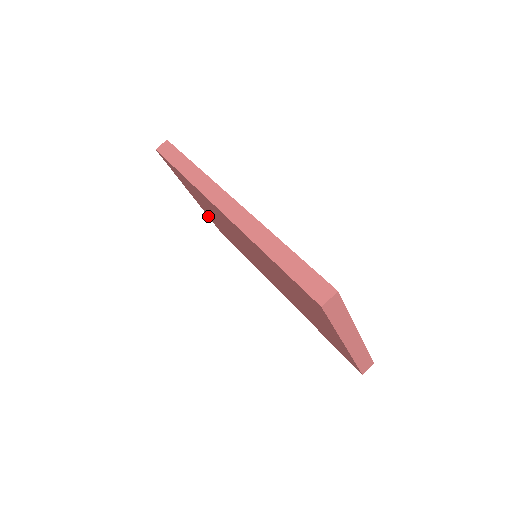
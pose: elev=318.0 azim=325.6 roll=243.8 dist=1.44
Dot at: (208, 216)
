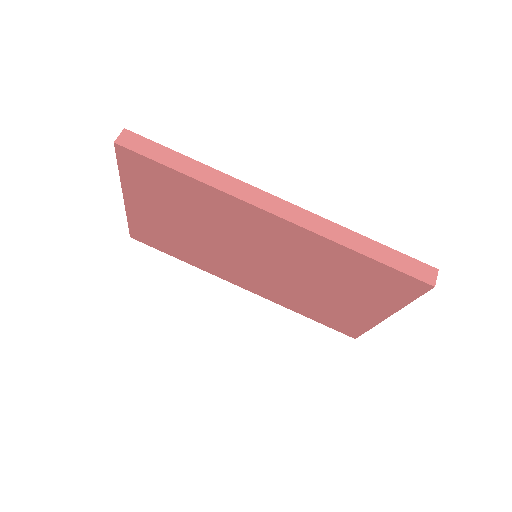
Dot at: (128, 221)
